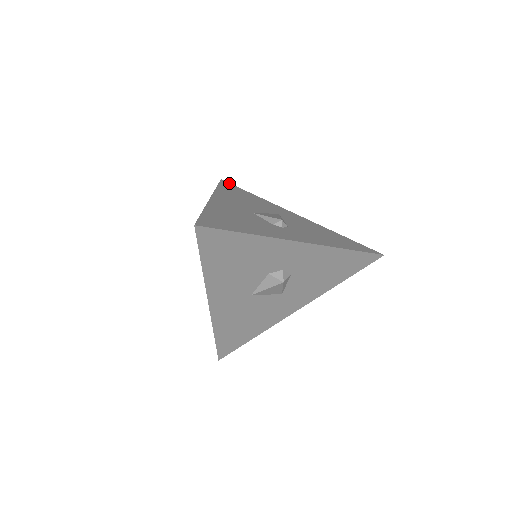
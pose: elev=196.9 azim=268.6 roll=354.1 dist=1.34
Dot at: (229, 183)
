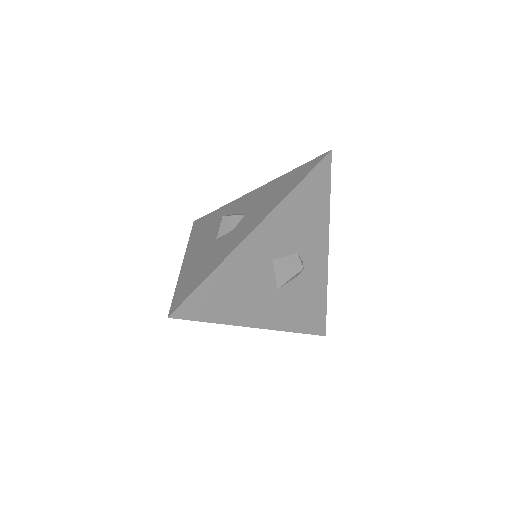
Dot at: occluded
